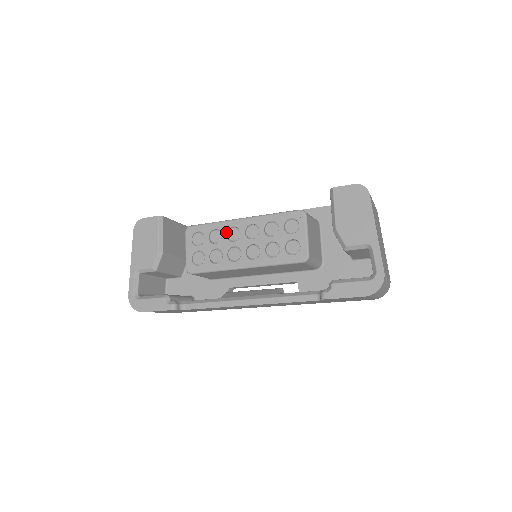
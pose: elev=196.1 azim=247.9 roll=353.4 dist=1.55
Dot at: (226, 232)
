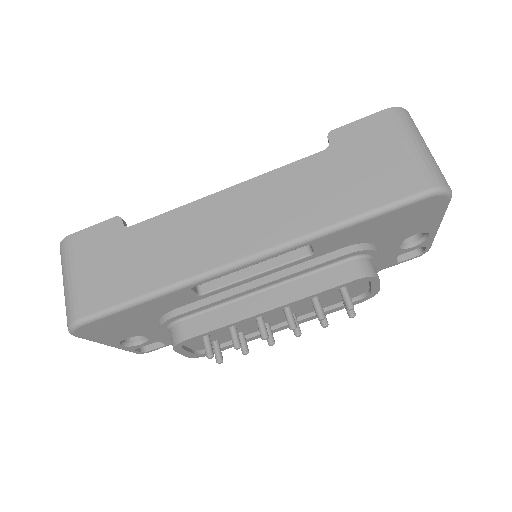
Dot at: occluded
